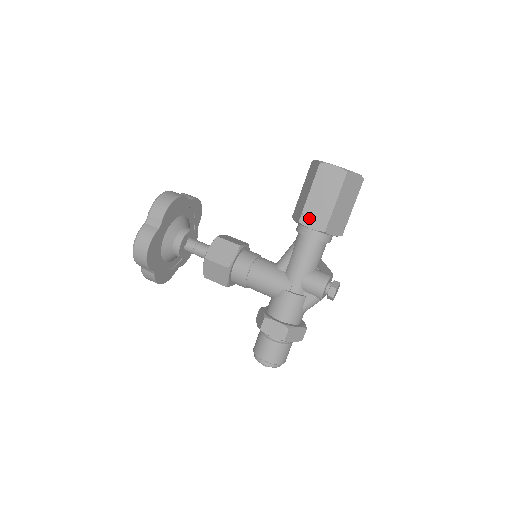
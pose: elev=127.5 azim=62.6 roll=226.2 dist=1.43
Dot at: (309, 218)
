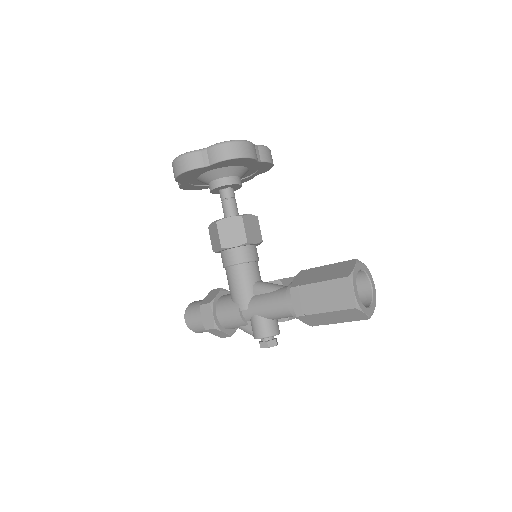
Dot at: (299, 295)
